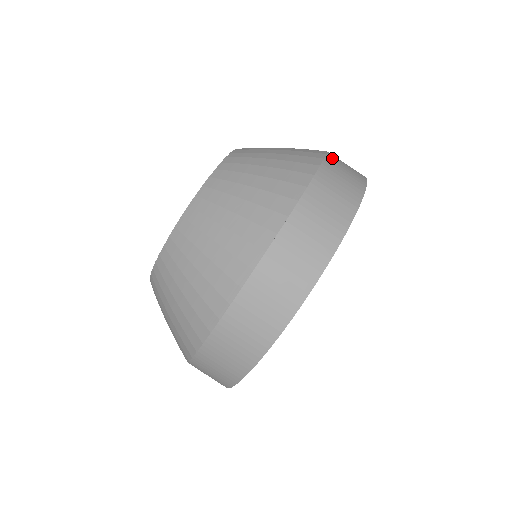
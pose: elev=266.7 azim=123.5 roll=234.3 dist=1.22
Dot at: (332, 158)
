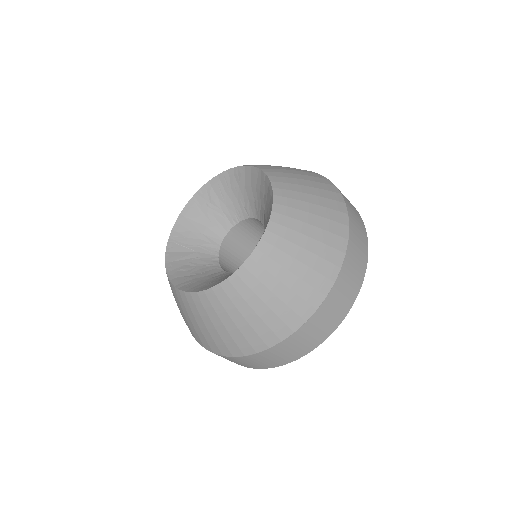
Dot at: (272, 351)
